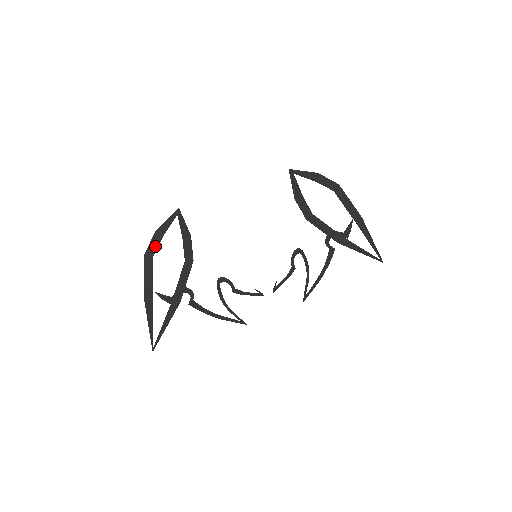
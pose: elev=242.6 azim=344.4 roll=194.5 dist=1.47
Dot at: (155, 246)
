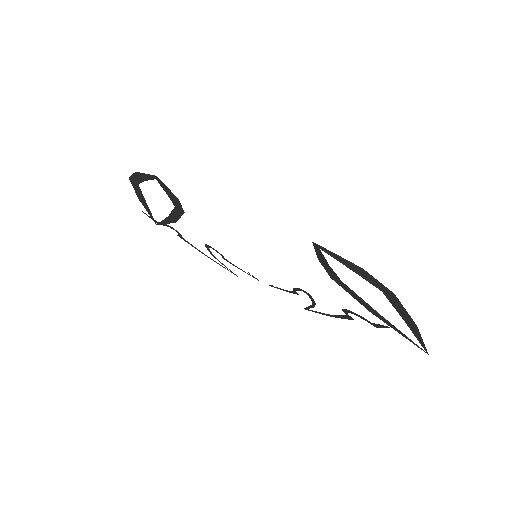
Dot at: (138, 180)
